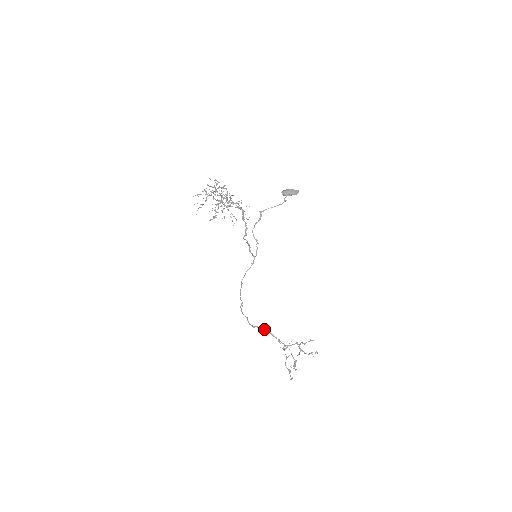
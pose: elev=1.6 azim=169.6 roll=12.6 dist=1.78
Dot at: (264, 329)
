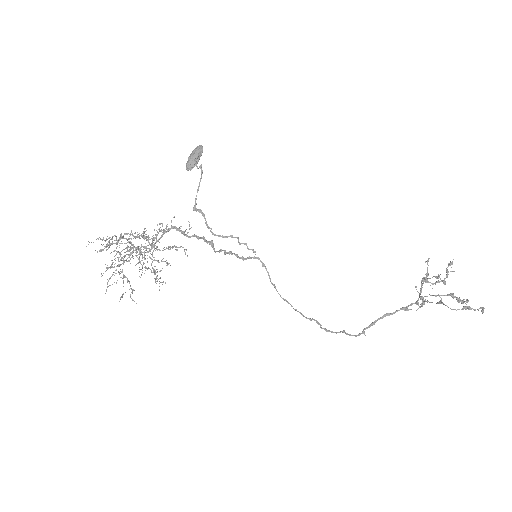
Dot at: (374, 321)
